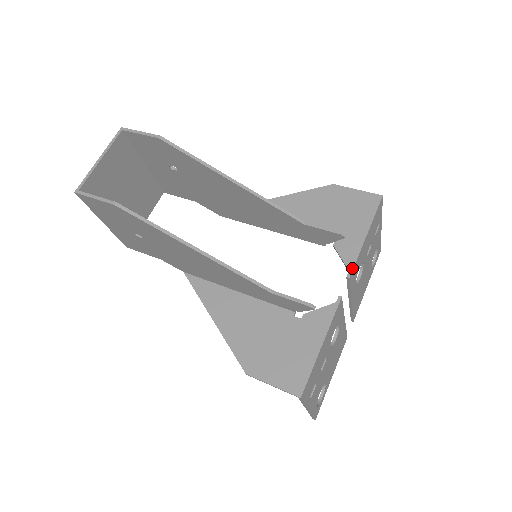
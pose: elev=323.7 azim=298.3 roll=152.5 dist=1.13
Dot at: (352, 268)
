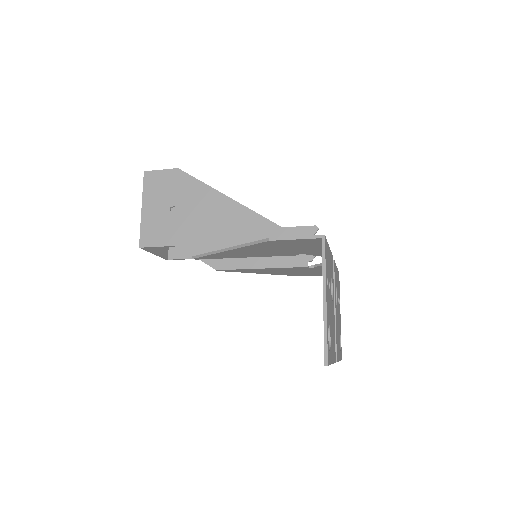
Dot at: (334, 261)
